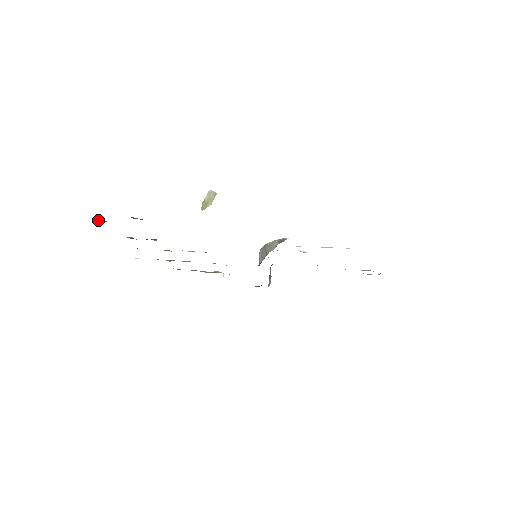
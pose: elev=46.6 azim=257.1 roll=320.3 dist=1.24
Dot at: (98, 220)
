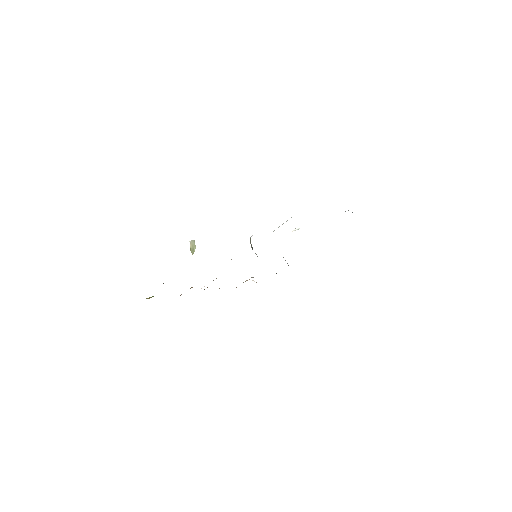
Dot at: (149, 298)
